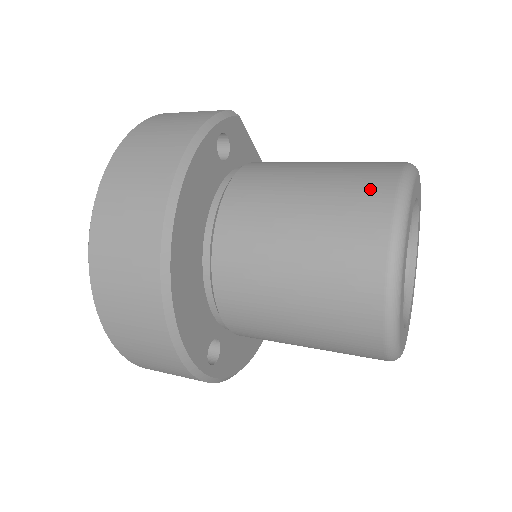
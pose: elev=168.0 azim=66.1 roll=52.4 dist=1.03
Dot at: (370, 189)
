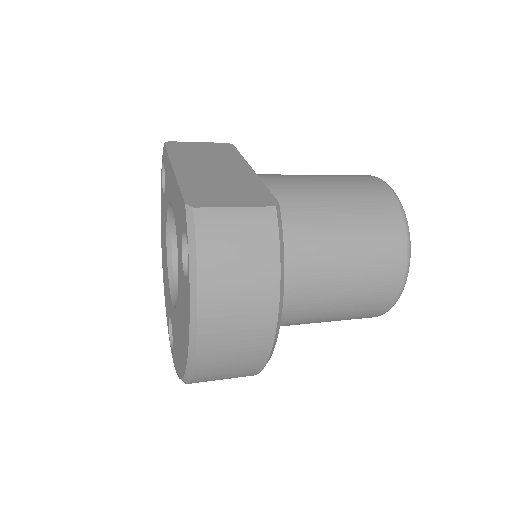
Dot at: (389, 270)
